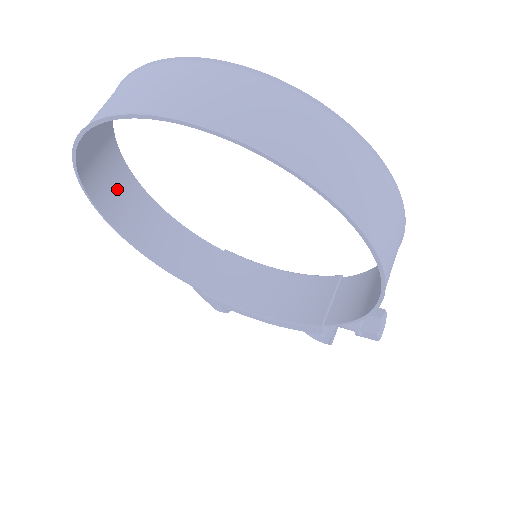
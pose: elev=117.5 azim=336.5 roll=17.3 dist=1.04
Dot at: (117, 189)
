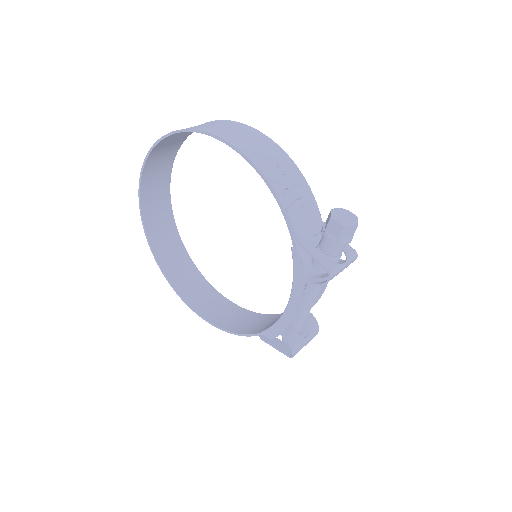
Dot at: (204, 297)
